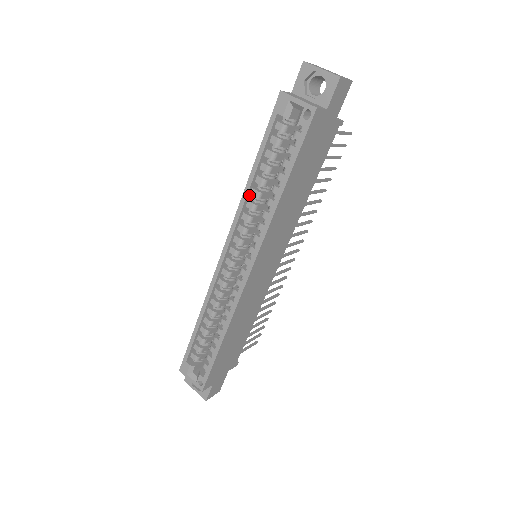
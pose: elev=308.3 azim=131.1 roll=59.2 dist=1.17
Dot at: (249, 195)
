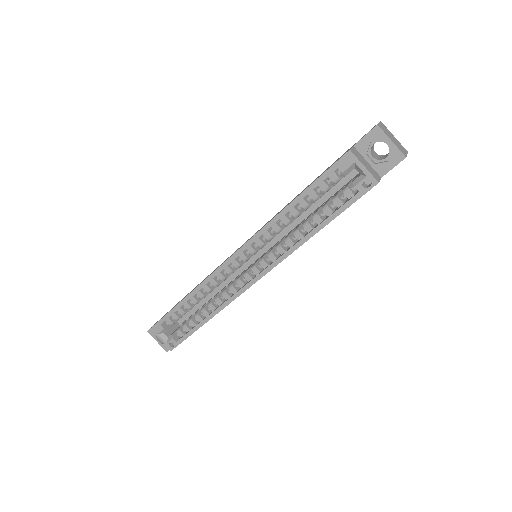
Dot at: occluded
